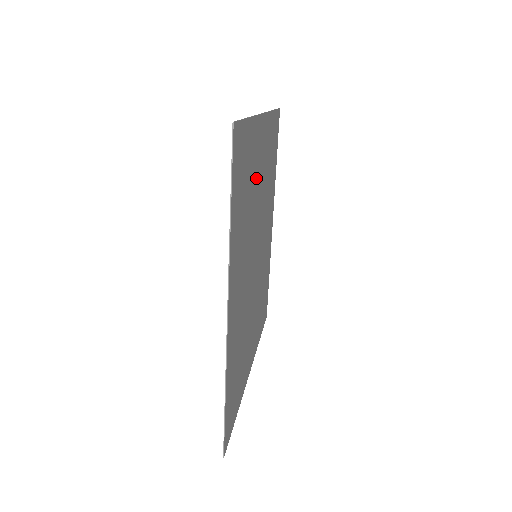
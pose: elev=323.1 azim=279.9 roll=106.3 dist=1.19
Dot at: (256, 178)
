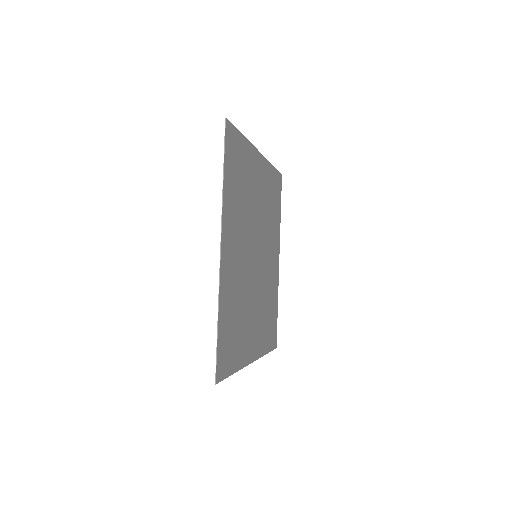
Dot at: (253, 189)
